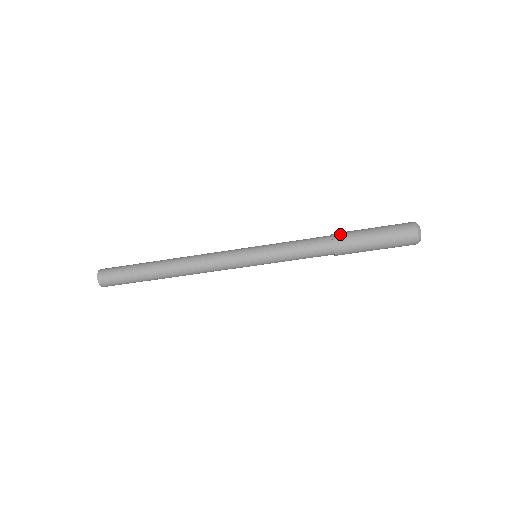
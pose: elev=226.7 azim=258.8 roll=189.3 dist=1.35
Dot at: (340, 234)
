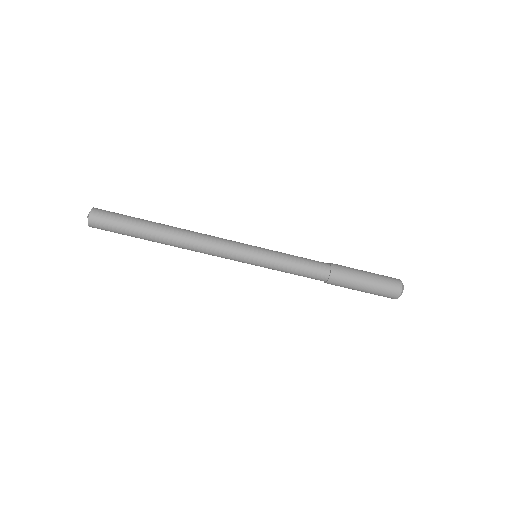
Dot at: (337, 264)
